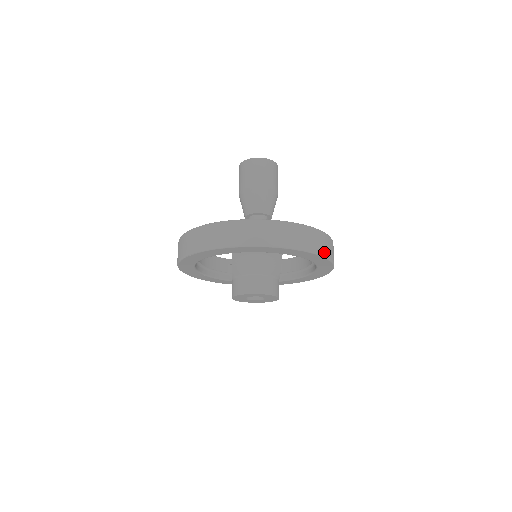
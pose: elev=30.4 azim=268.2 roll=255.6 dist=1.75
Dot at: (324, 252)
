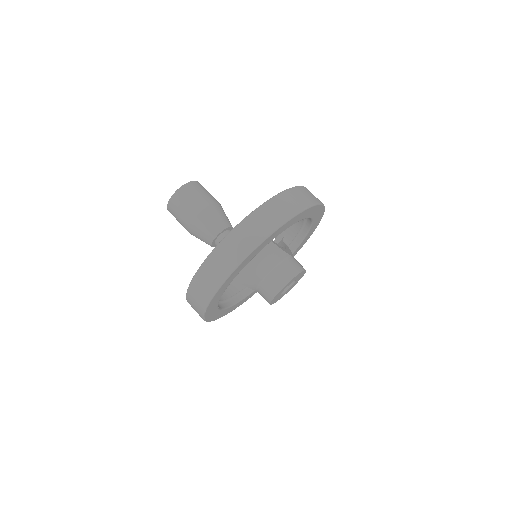
Dot at: (299, 207)
